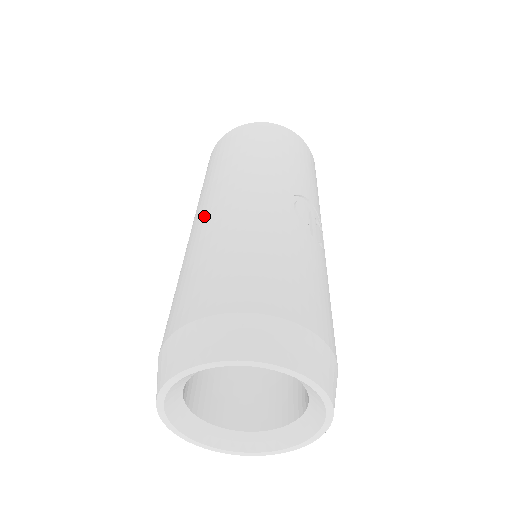
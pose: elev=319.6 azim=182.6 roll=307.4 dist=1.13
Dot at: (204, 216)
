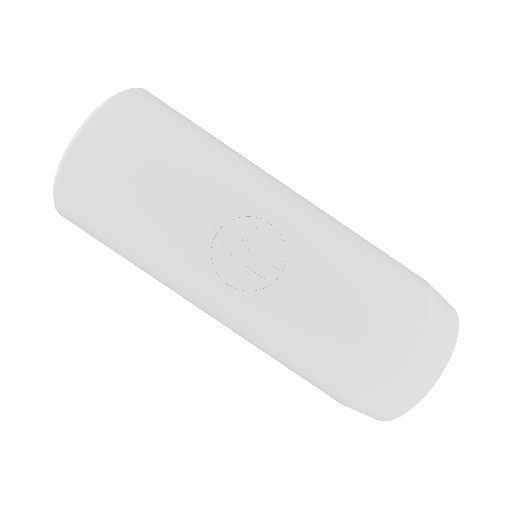
Dot at: occluded
